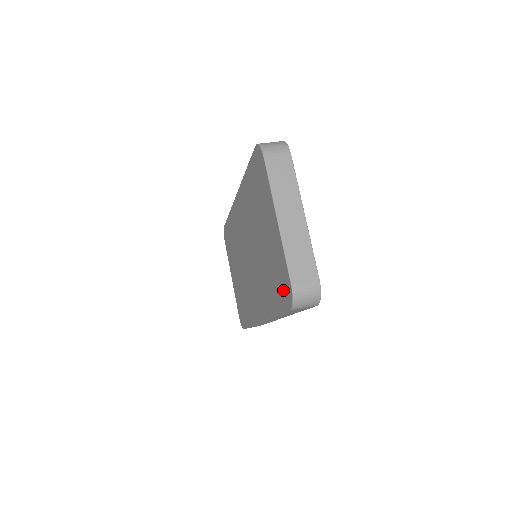
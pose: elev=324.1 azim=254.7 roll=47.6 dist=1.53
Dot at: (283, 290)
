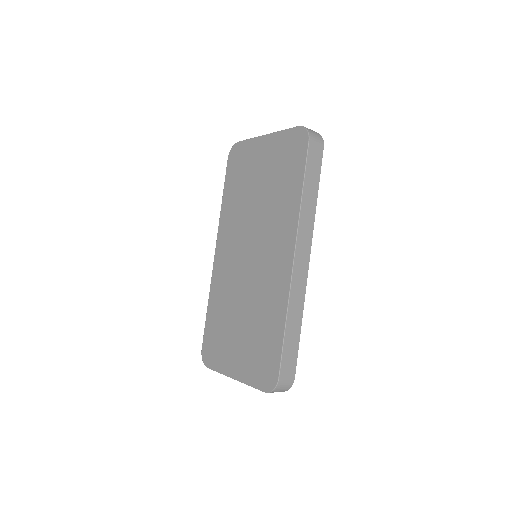
Dot at: (296, 148)
